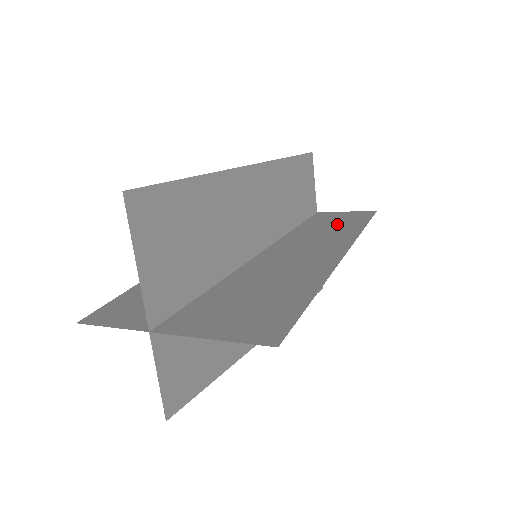
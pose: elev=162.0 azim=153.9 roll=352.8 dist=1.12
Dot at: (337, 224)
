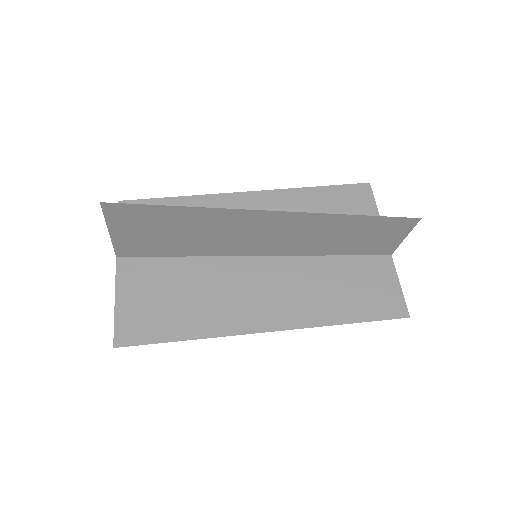
Dot at: occluded
